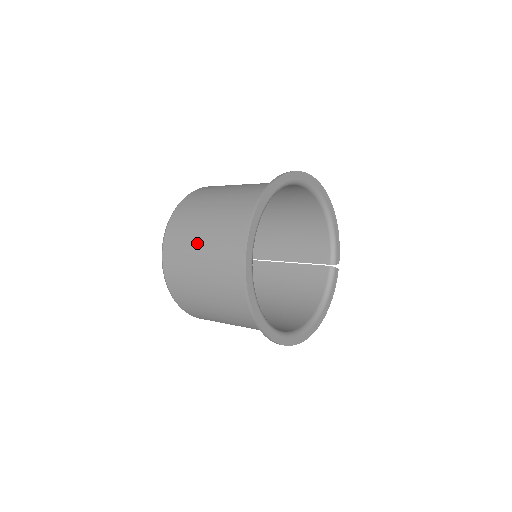
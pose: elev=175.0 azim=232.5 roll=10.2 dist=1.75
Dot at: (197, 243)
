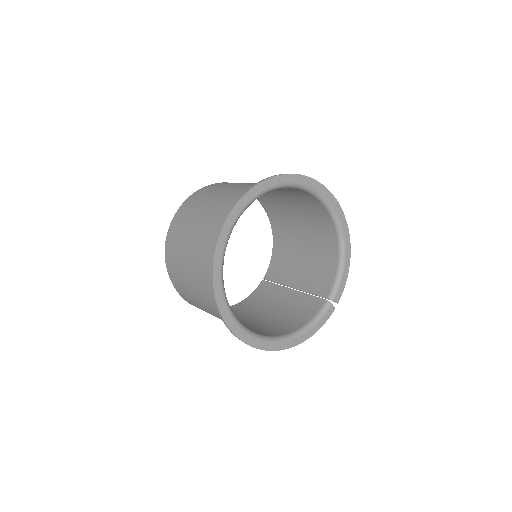
Dot at: (201, 210)
